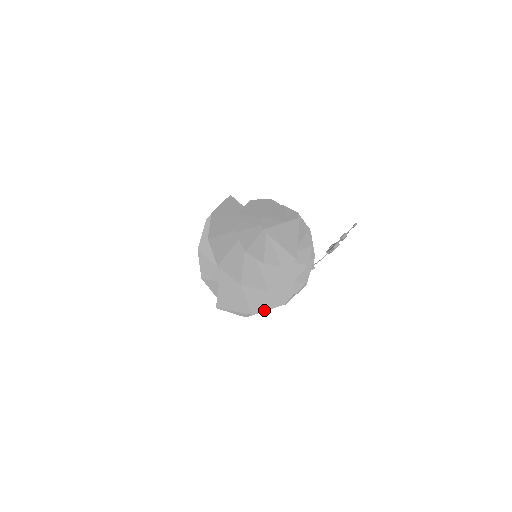
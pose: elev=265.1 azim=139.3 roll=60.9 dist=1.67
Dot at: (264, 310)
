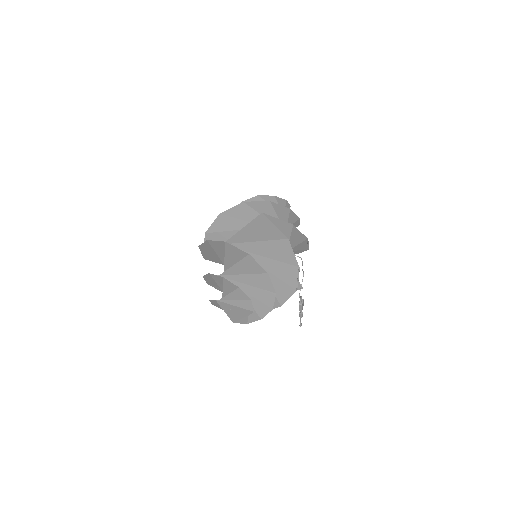
Dot at: (298, 230)
